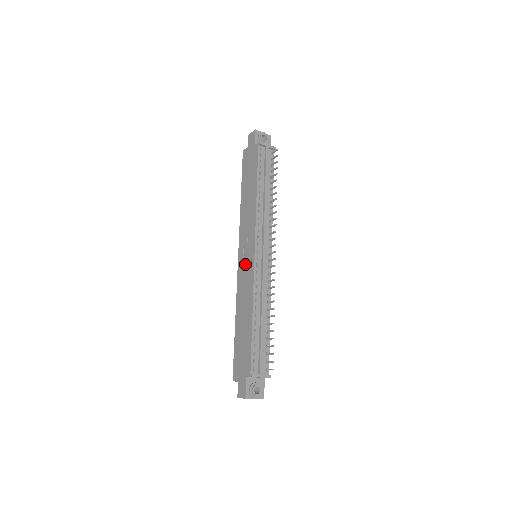
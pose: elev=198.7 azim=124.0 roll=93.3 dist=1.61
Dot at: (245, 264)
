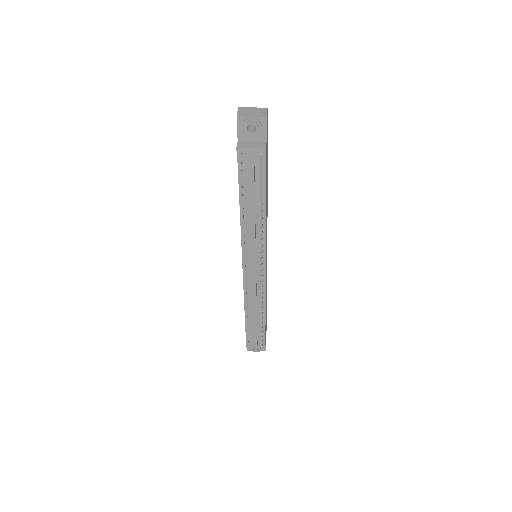
Dot at: occluded
